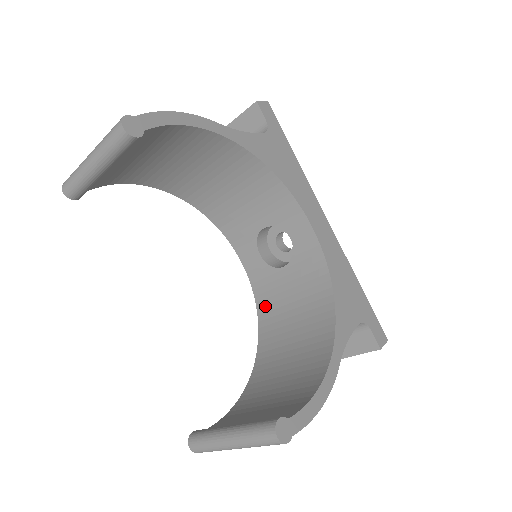
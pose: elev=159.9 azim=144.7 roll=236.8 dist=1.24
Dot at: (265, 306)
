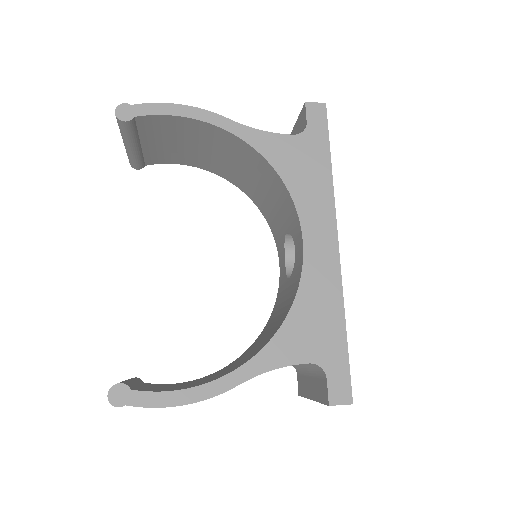
Dot at: (273, 313)
